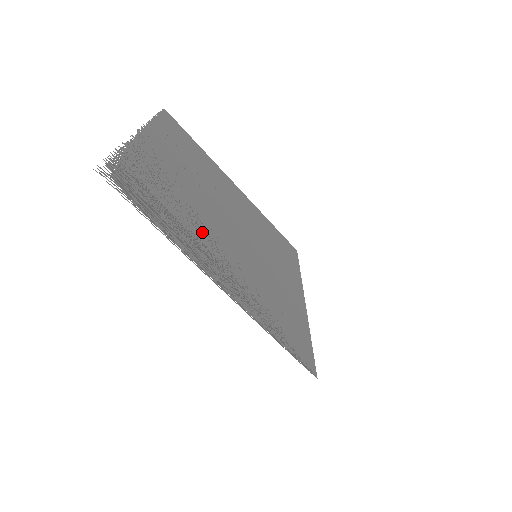
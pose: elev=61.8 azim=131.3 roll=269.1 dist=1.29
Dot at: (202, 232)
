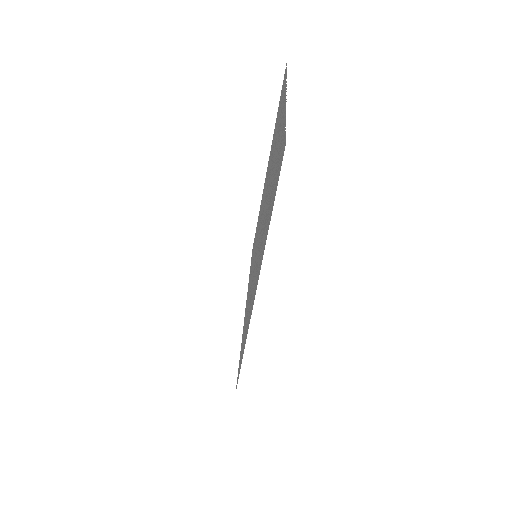
Dot at: occluded
